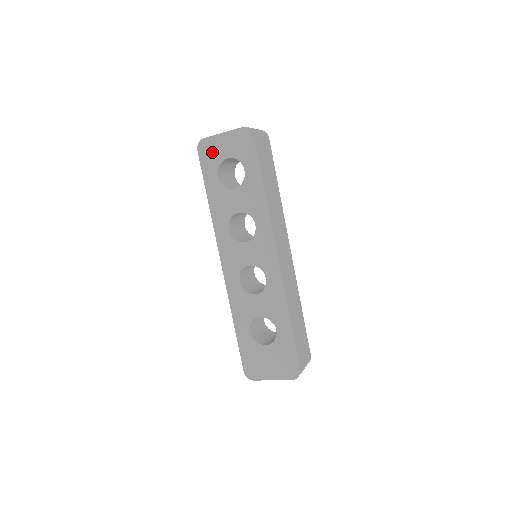
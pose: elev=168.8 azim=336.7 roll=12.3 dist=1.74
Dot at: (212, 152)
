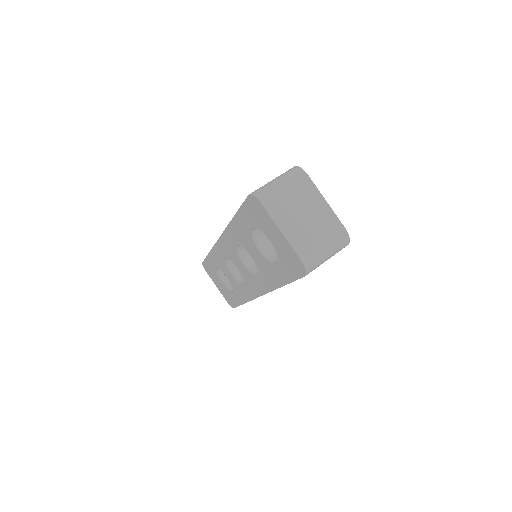
Dot at: (260, 218)
